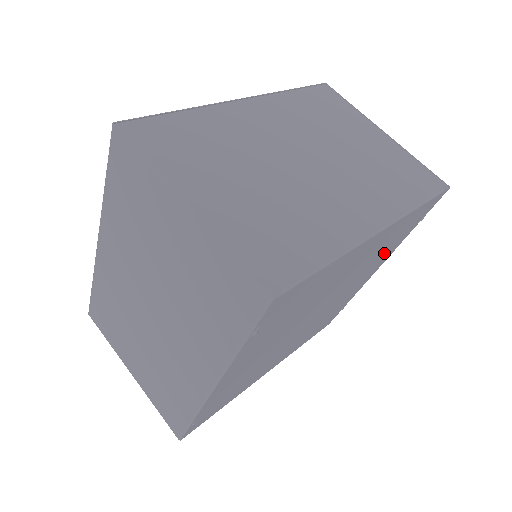
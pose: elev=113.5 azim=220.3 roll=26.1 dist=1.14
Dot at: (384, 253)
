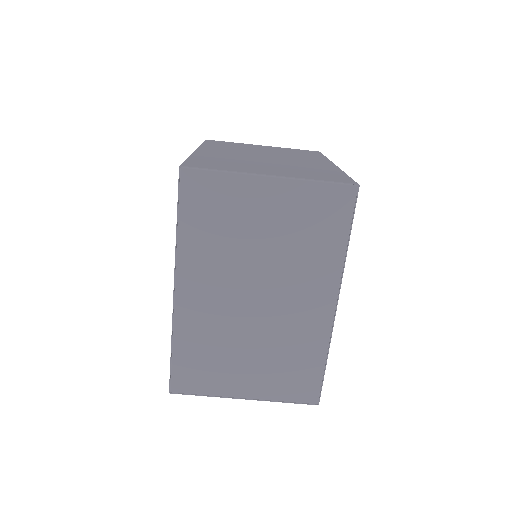
Dot at: occluded
